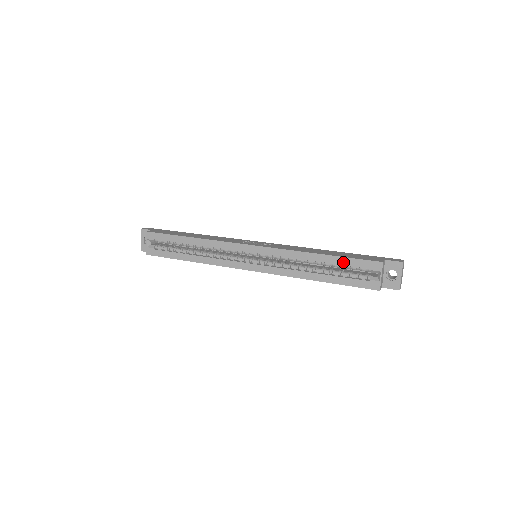
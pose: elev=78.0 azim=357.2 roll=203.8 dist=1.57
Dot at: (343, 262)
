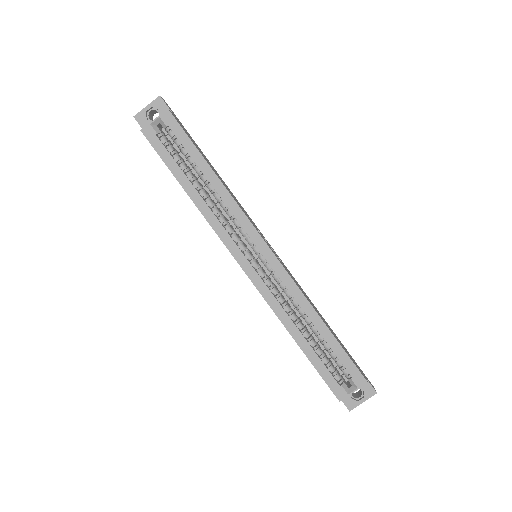
Dot at: (336, 349)
